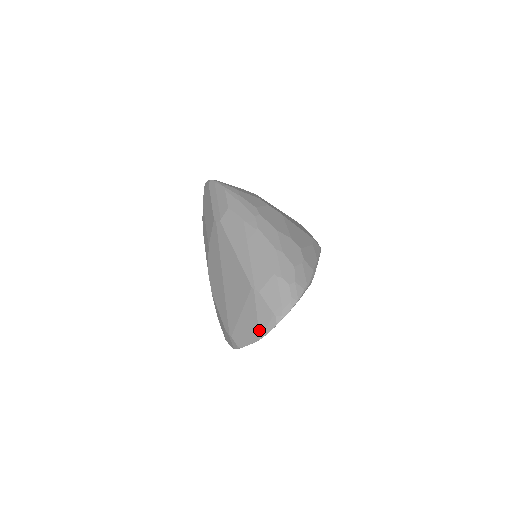
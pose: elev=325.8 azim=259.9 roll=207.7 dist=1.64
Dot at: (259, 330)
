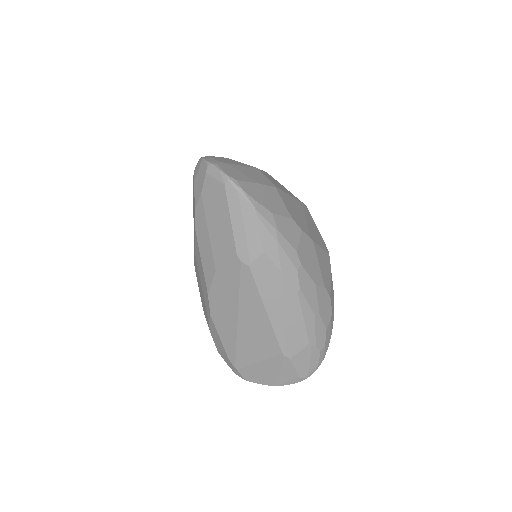
Dot at: (278, 382)
